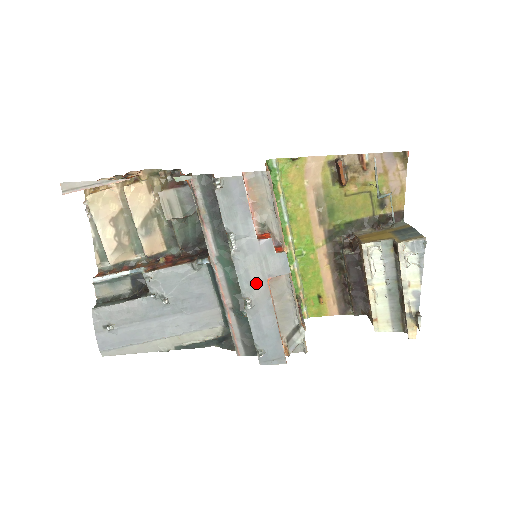
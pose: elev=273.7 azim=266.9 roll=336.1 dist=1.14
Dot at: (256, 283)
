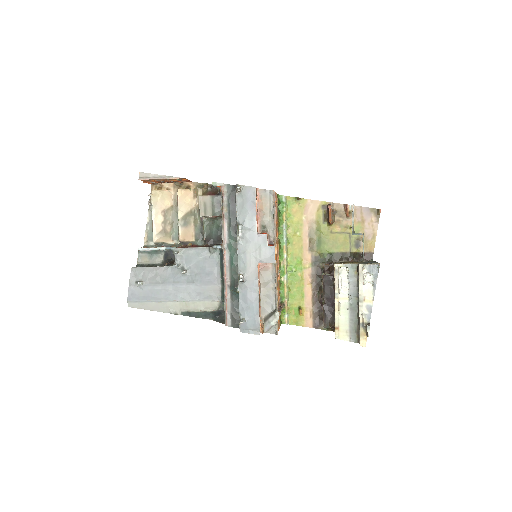
Dot at: (250, 265)
